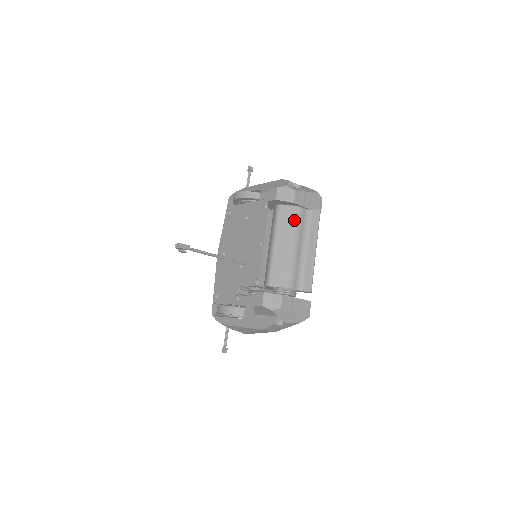
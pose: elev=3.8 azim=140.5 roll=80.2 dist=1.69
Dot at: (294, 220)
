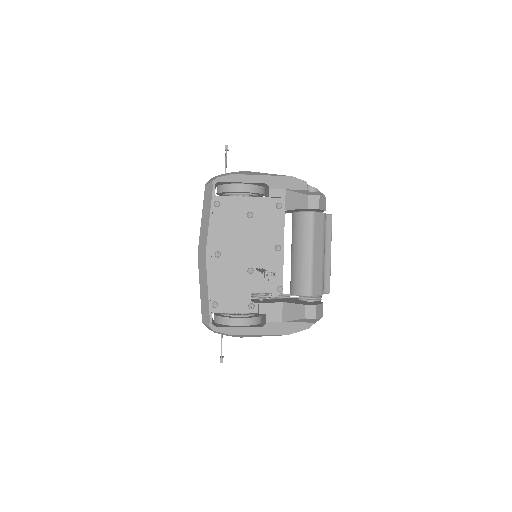
Dot at: (324, 227)
